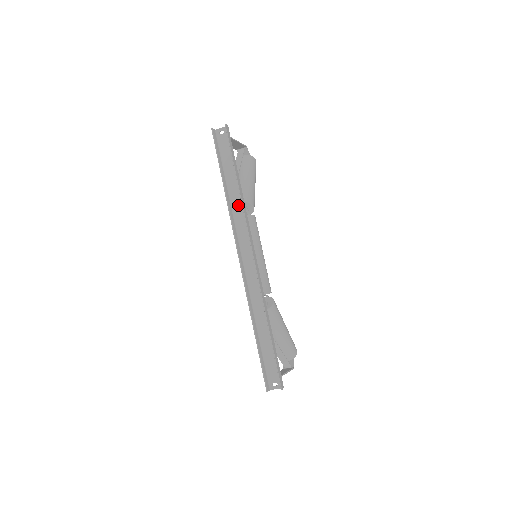
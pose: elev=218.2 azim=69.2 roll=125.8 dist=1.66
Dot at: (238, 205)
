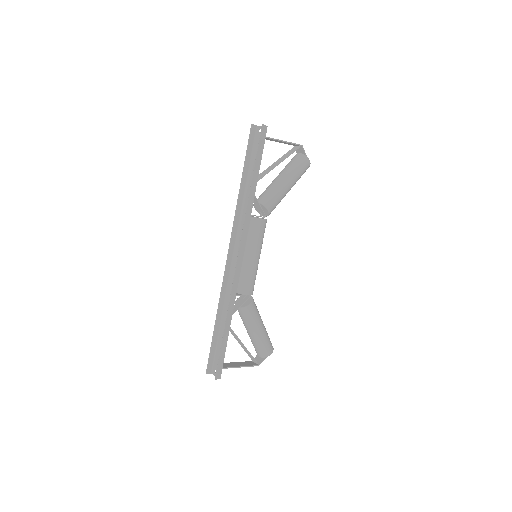
Dot at: occluded
